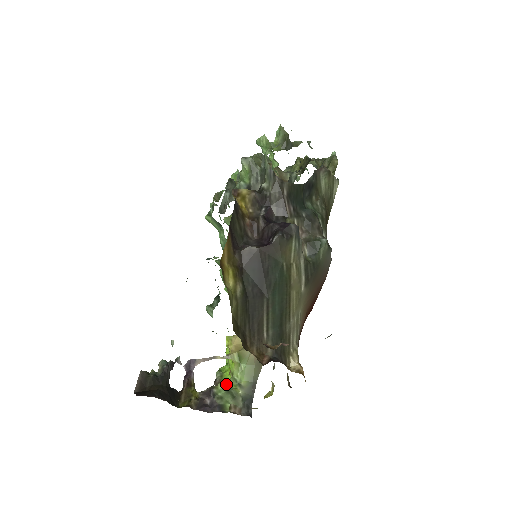
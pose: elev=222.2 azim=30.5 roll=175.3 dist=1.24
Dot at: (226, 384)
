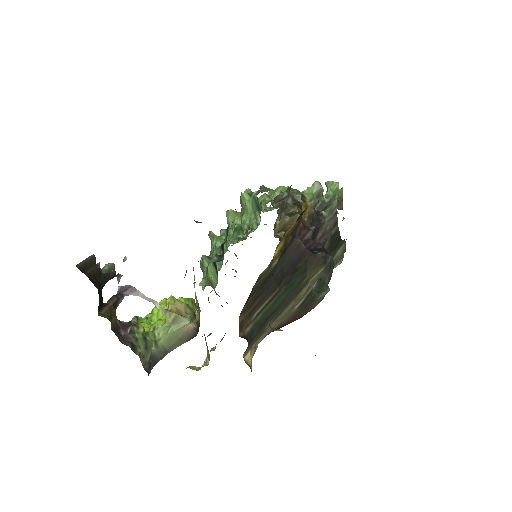
Dot at: occluded
